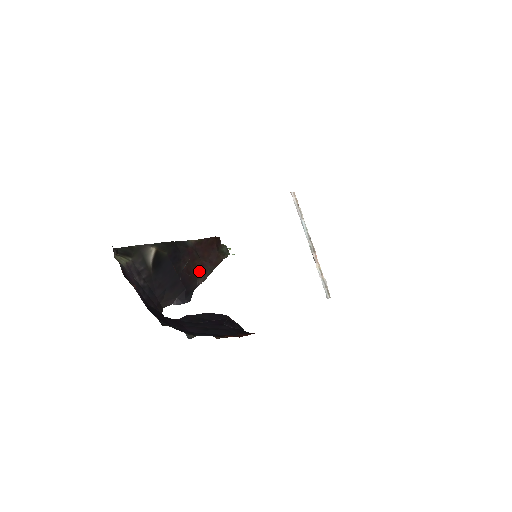
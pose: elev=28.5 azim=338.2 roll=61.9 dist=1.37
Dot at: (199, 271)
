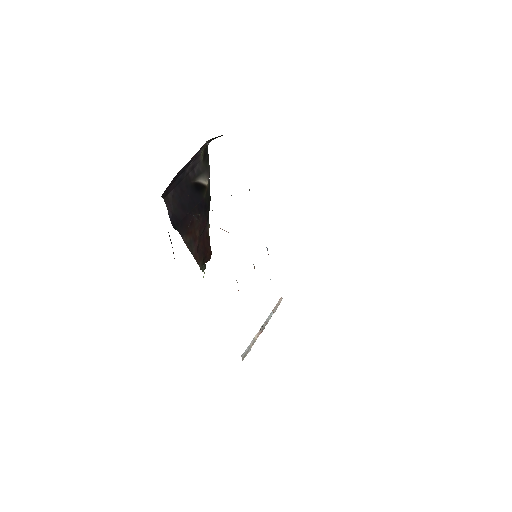
Dot at: (191, 237)
